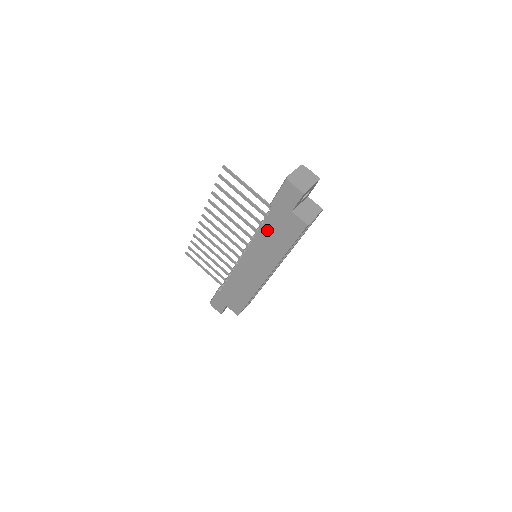
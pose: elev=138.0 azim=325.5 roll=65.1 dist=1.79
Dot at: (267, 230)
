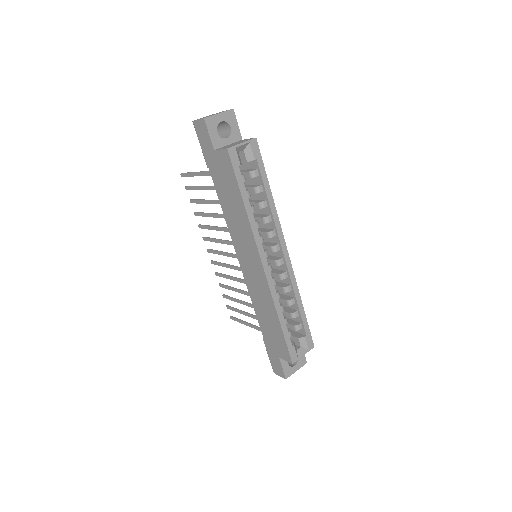
Dot at: (223, 199)
